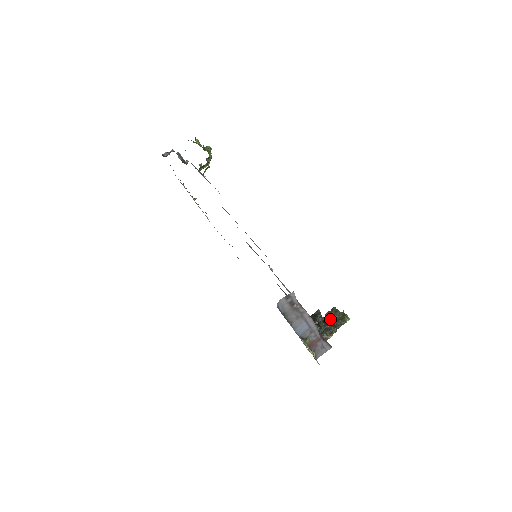
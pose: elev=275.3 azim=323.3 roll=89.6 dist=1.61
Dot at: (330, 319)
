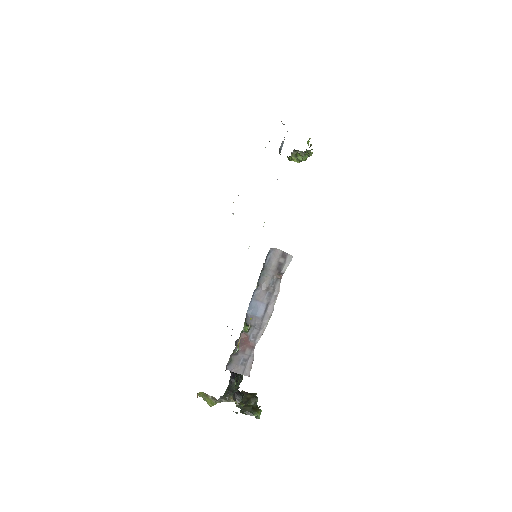
Dot at: (243, 396)
